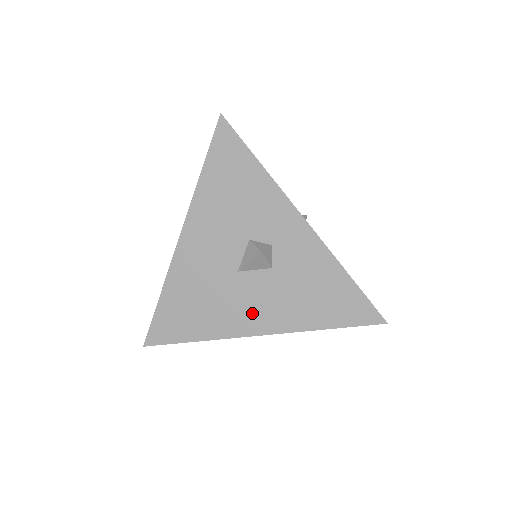
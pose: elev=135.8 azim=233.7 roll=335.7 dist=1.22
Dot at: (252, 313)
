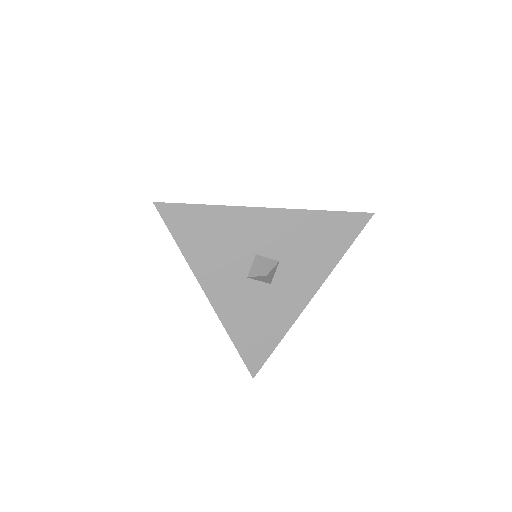
Dot at: occluded
